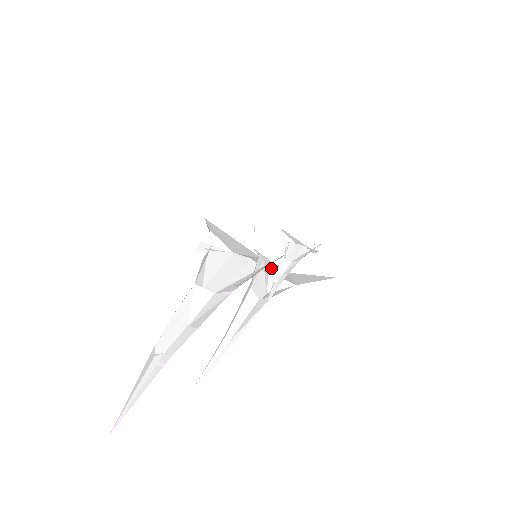
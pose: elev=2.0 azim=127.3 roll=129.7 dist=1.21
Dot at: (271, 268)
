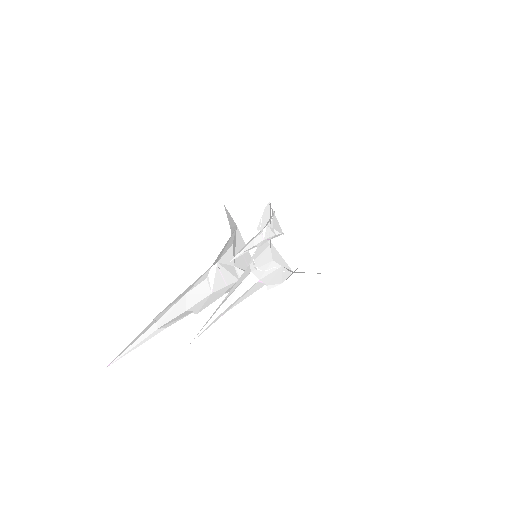
Dot at: occluded
